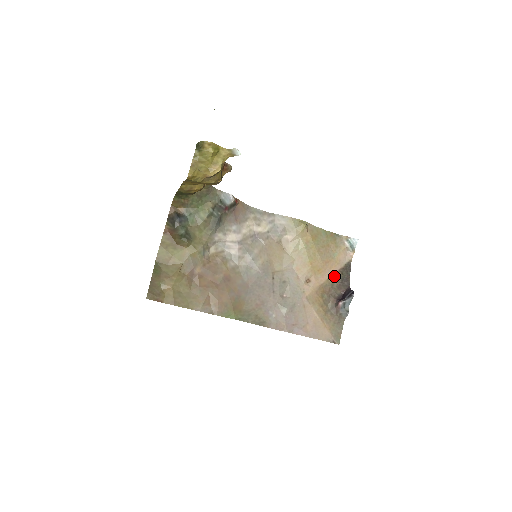
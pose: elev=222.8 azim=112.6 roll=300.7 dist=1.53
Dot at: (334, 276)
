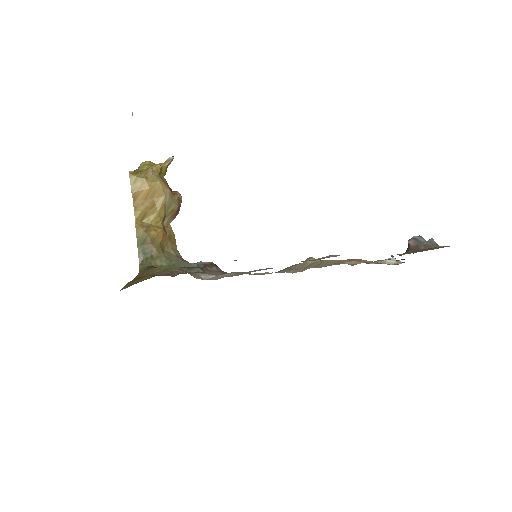
Dot at: occluded
